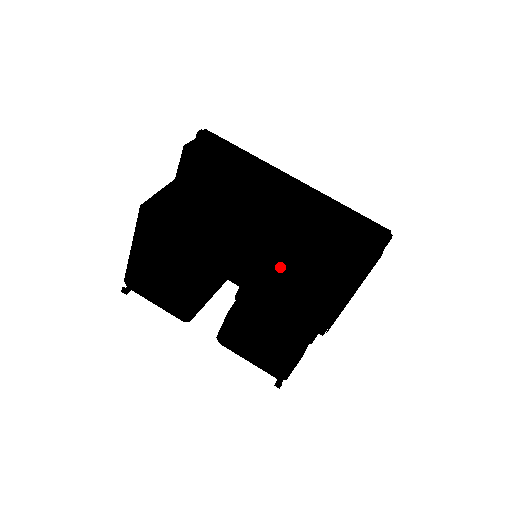
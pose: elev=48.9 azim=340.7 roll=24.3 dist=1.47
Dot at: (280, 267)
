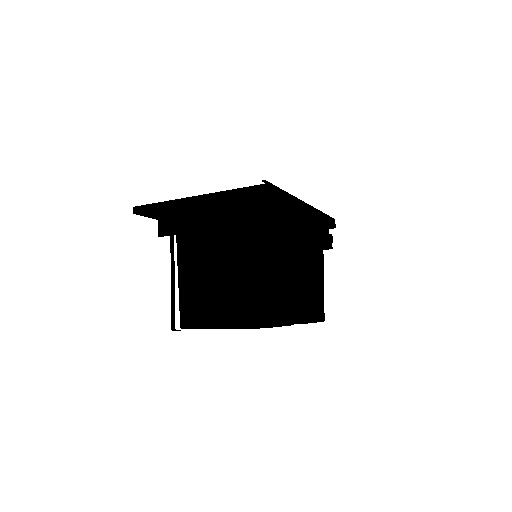
Dot at: (312, 310)
